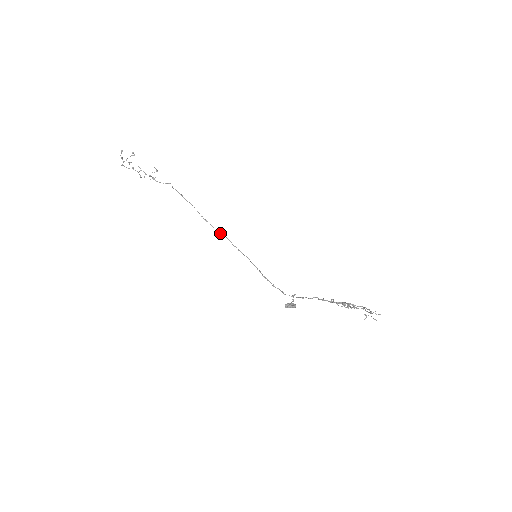
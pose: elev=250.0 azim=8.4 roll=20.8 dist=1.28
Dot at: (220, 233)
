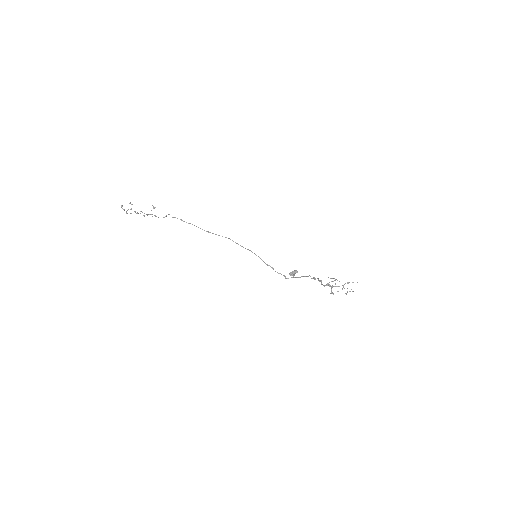
Dot at: occluded
